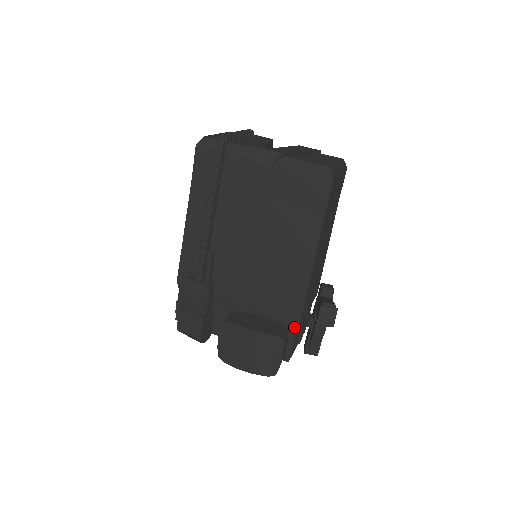
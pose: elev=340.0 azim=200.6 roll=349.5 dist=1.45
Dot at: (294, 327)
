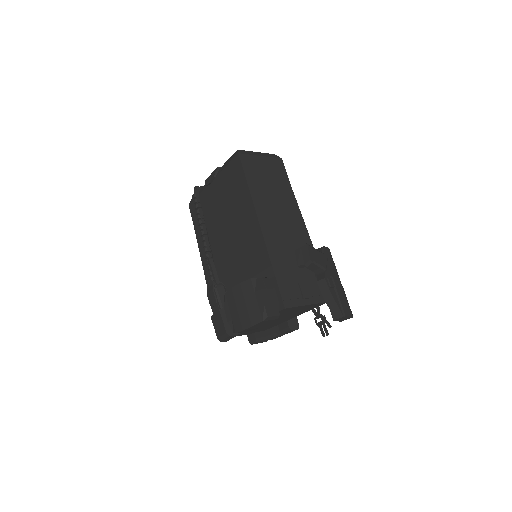
Dot at: (272, 272)
